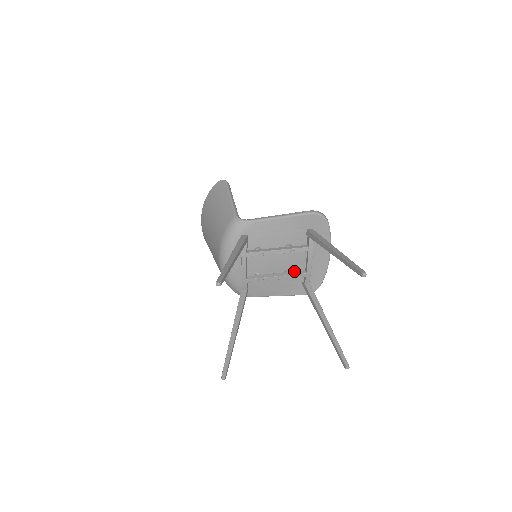
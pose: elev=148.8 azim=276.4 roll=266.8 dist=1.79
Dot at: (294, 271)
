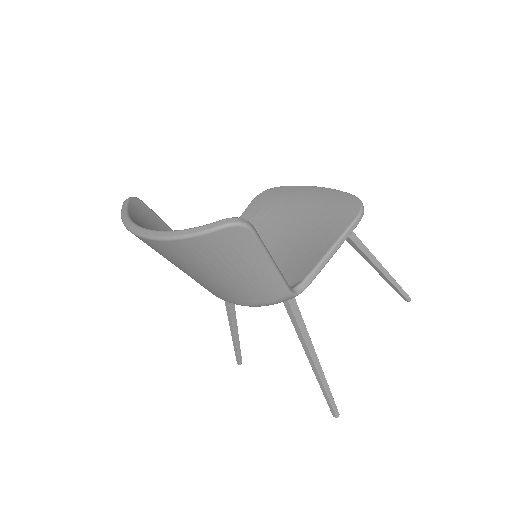
Dot at: occluded
